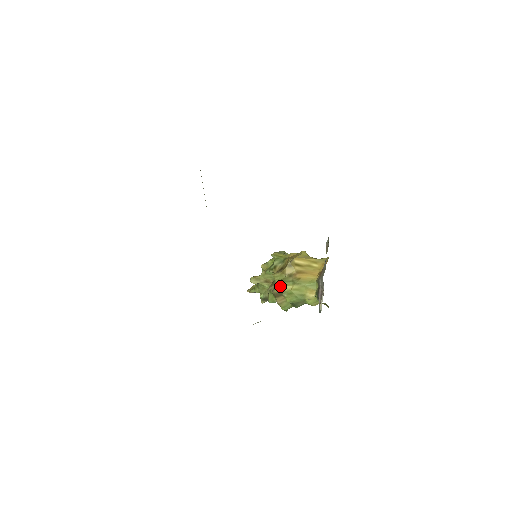
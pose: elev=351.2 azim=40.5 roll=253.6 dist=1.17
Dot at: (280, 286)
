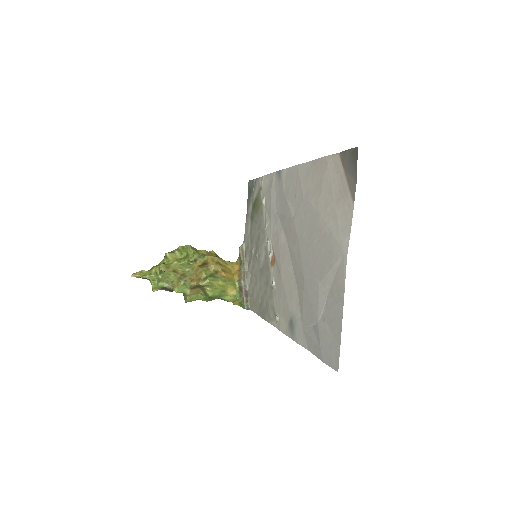
Dot at: (211, 280)
